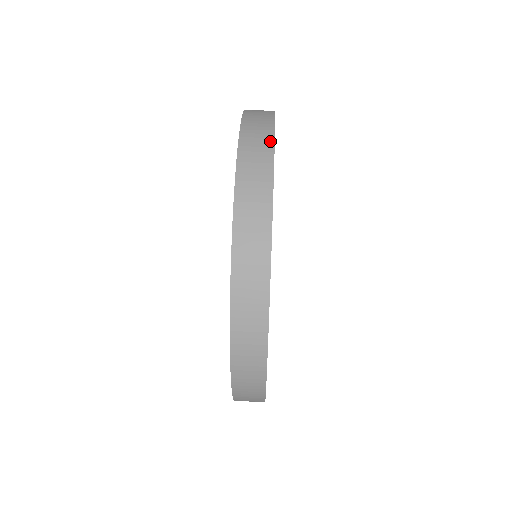
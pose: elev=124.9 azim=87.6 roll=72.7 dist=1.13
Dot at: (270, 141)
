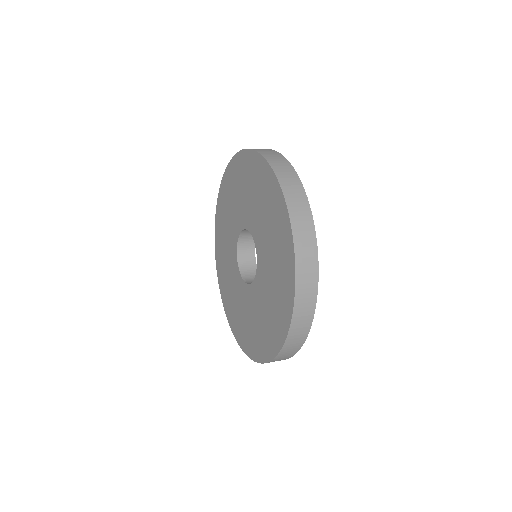
Dot at: occluded
